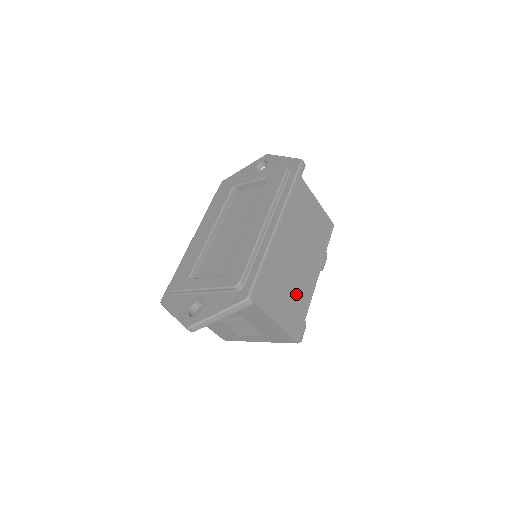
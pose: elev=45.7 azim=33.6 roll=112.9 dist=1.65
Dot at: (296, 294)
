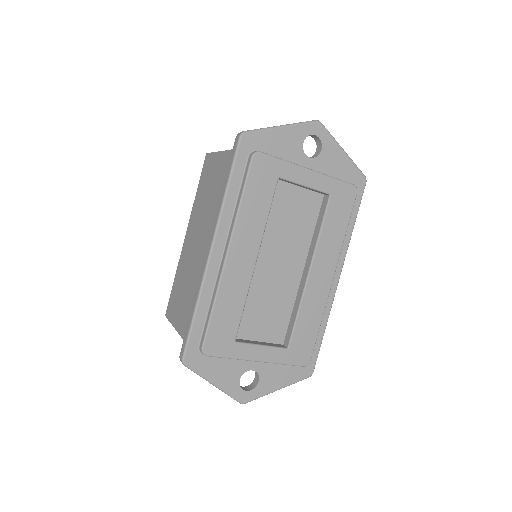
Dot at: occluded
